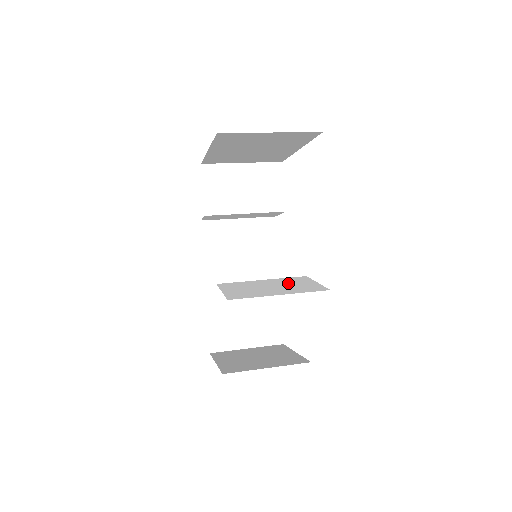
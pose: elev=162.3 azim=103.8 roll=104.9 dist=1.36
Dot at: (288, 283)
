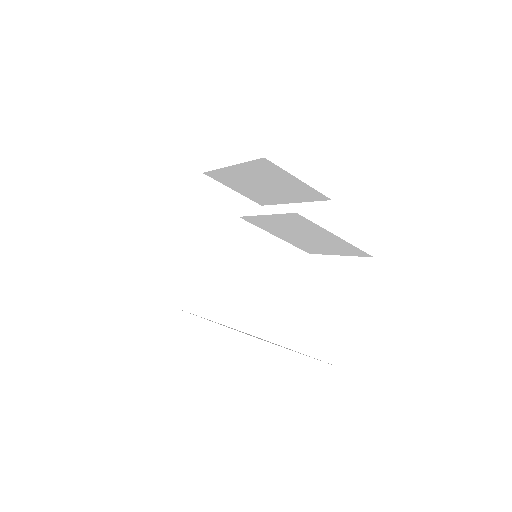
Dot at: occluded
